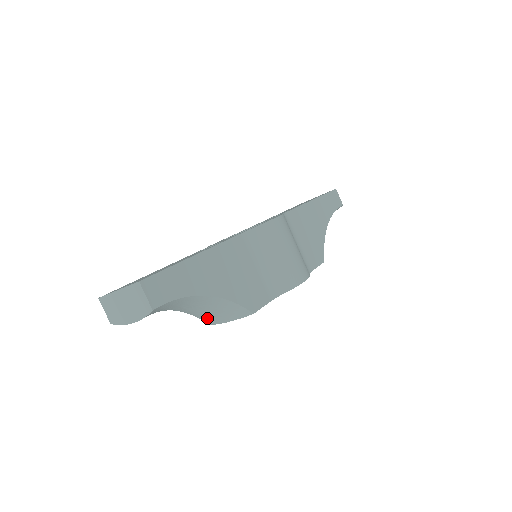
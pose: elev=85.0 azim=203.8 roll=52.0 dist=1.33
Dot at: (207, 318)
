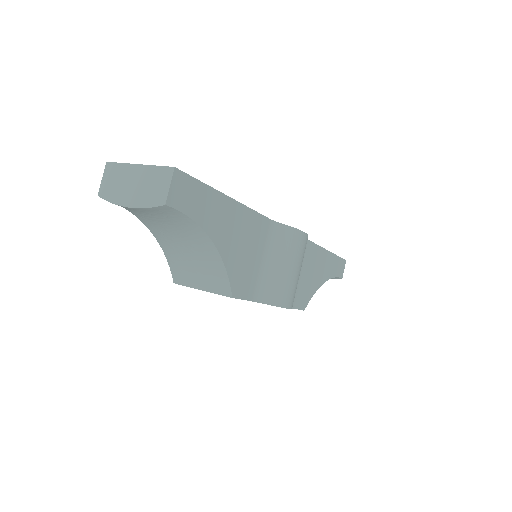
Dot at: (181, 272)
